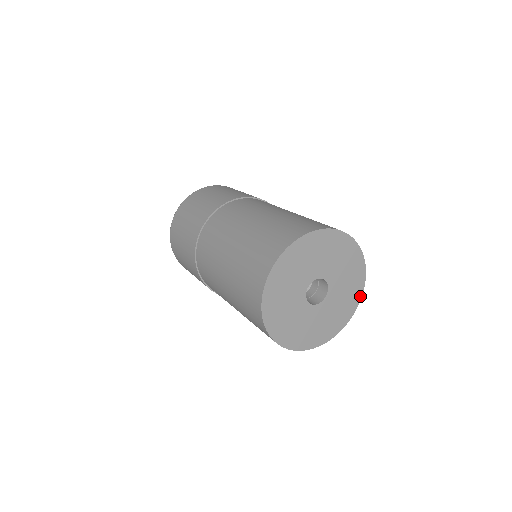
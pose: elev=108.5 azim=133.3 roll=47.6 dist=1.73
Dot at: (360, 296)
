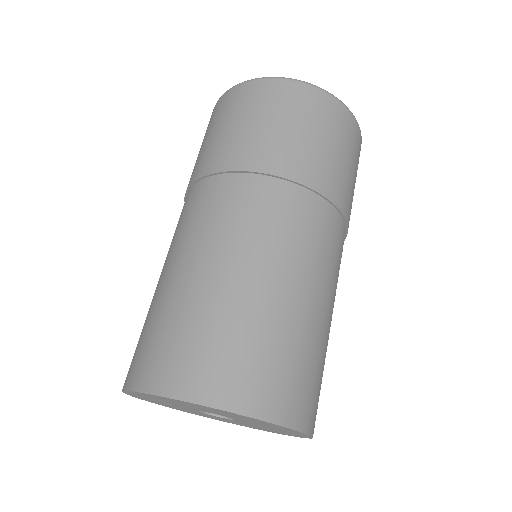
Dot at: occluded
